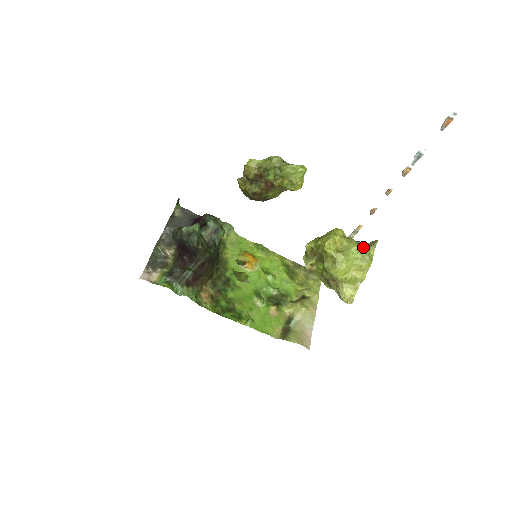
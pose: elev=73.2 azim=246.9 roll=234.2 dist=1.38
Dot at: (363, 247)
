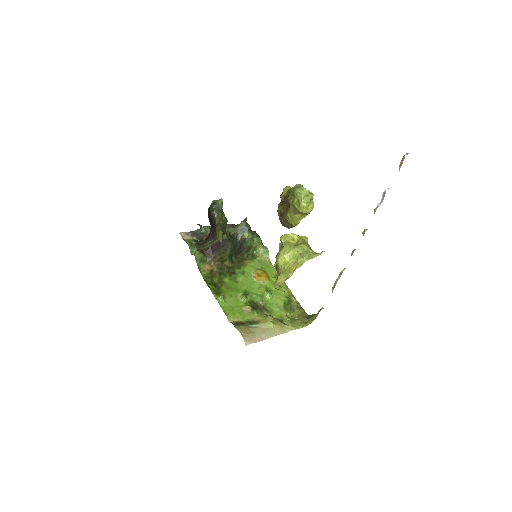
Dot at: (308, 248)
